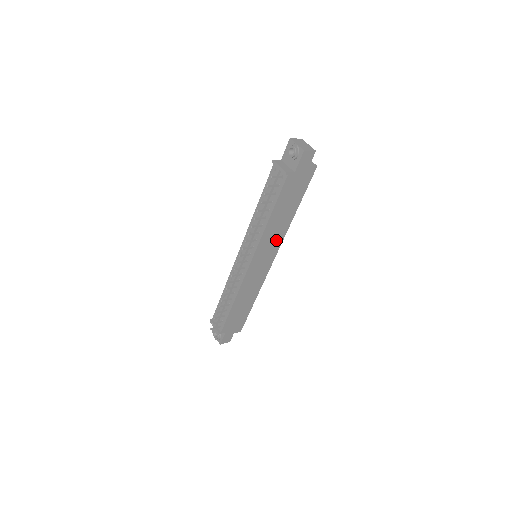
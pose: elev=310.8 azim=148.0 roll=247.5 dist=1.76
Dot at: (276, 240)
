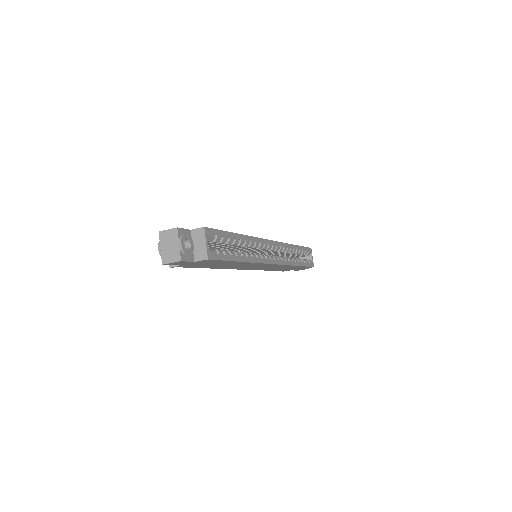
Dot at: occluded
